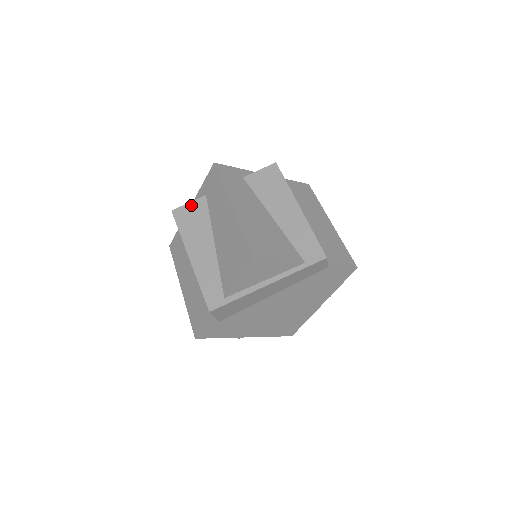
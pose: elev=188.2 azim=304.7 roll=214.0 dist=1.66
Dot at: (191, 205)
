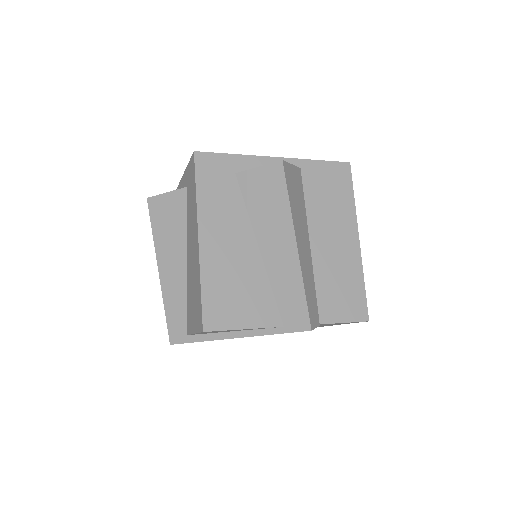
Dot at: (169, 197)
